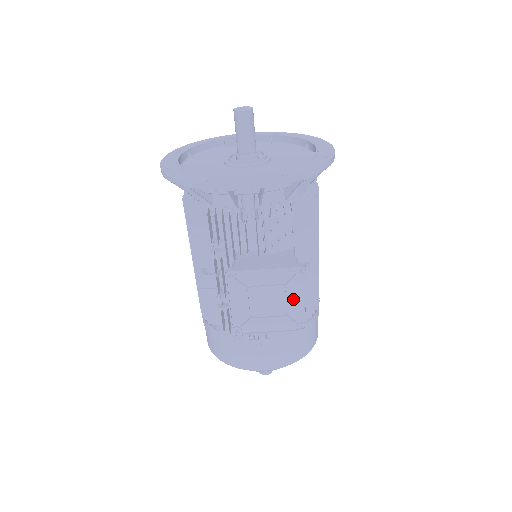
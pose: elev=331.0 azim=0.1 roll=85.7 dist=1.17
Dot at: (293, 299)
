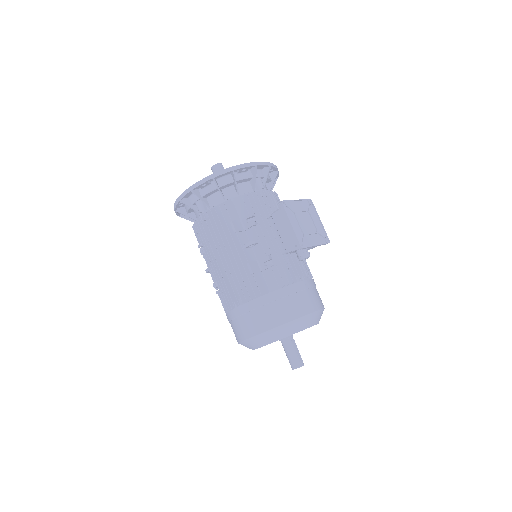
Dot at: (315, 221)
